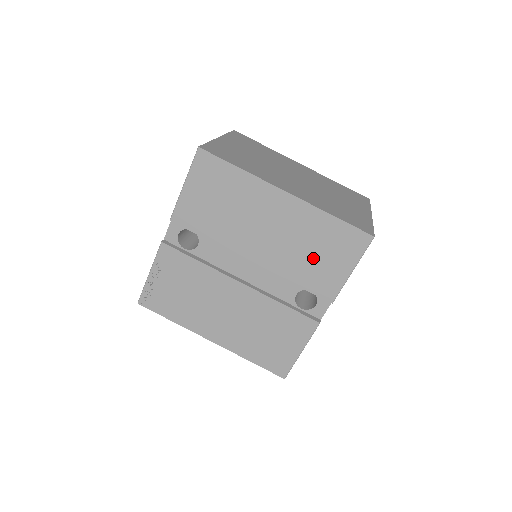
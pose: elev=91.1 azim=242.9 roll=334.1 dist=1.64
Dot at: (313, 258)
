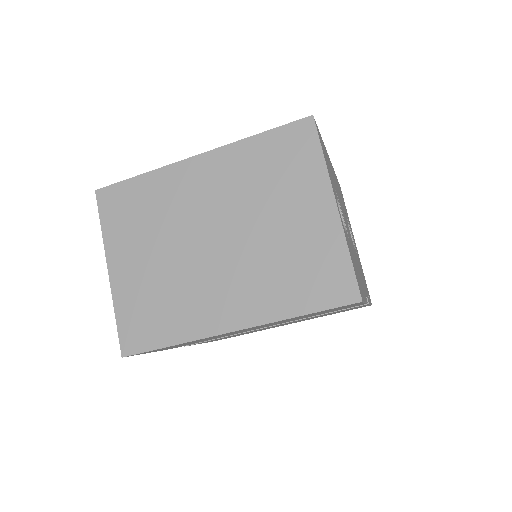
Dot at: occluded
